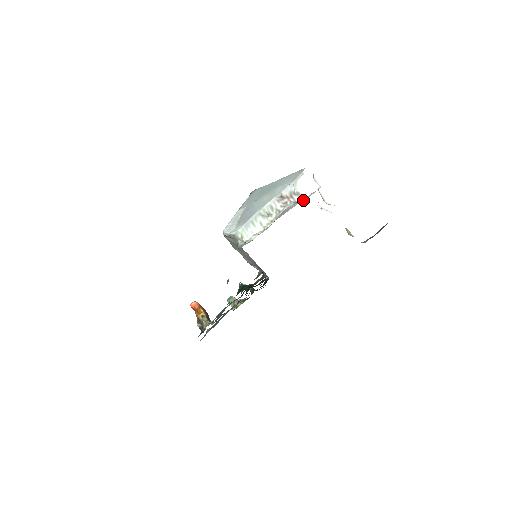
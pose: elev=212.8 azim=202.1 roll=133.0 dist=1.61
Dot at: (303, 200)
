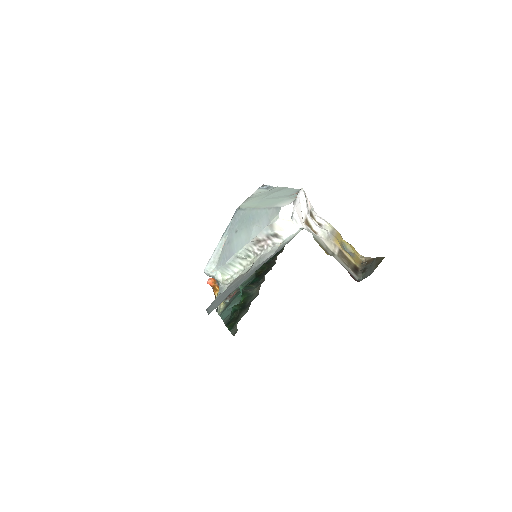
Dot at: (282, 243)
